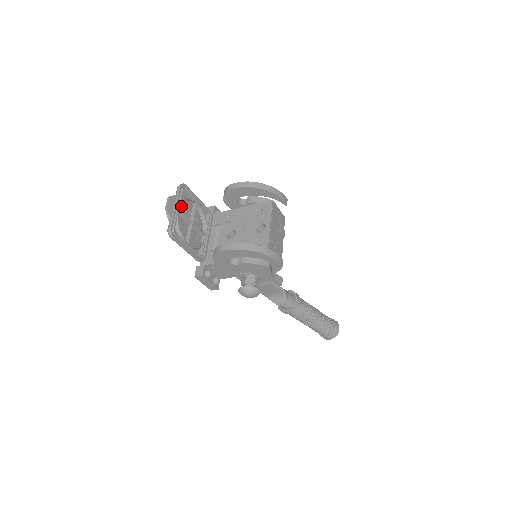
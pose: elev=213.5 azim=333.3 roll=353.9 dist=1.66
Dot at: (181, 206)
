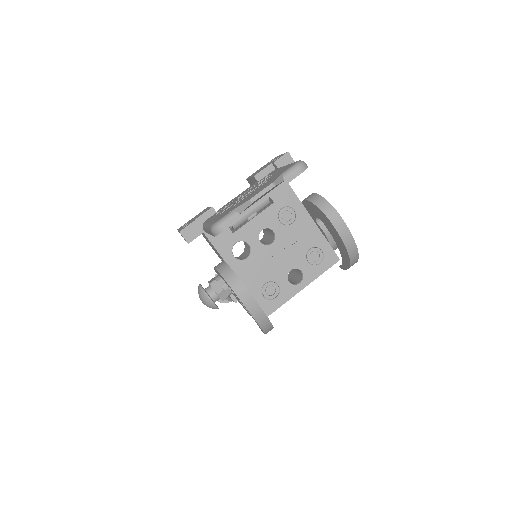
Dot at: occluded
